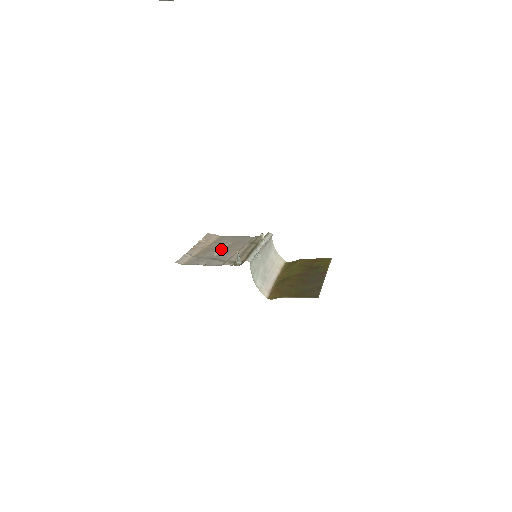
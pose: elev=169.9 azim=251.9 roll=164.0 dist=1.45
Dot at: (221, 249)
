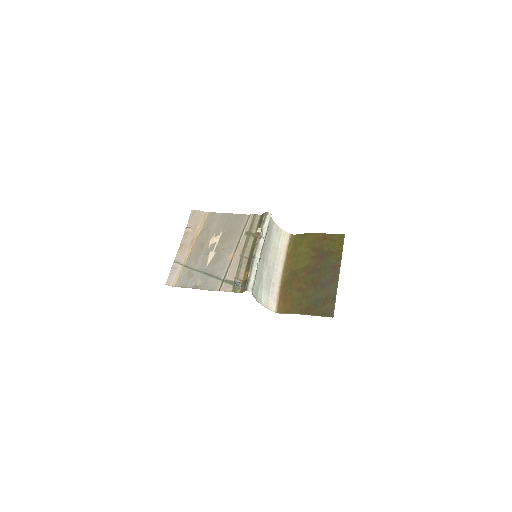
Dot at: (213, 247)
